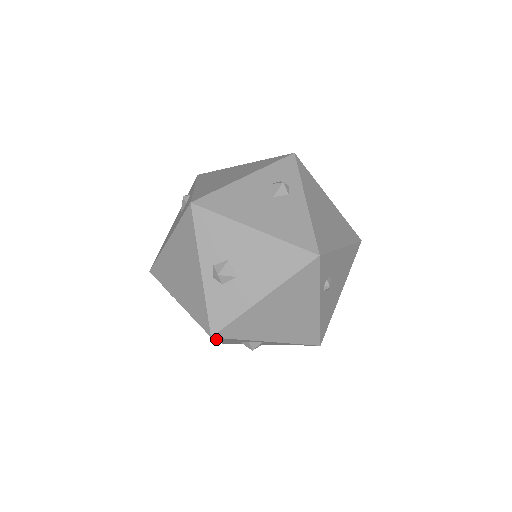
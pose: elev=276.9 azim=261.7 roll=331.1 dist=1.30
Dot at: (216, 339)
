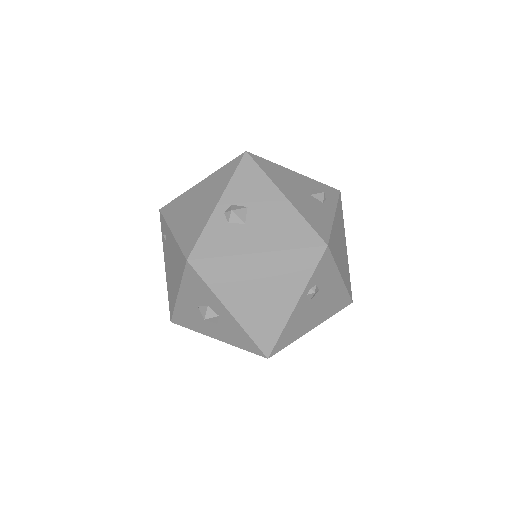
Dot at: (184, 278)
